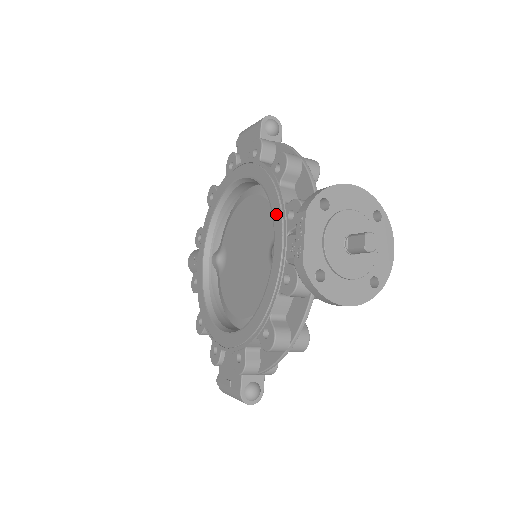
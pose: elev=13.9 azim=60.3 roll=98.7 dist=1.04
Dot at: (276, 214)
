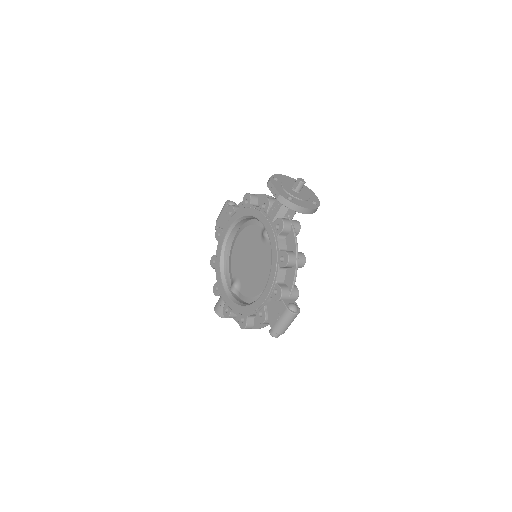
Dot at: (257, 214)
